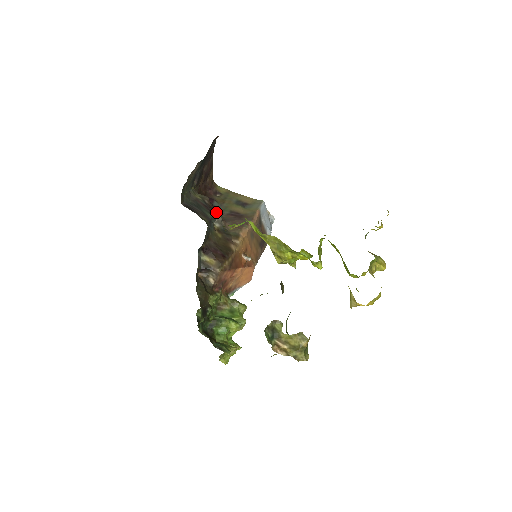
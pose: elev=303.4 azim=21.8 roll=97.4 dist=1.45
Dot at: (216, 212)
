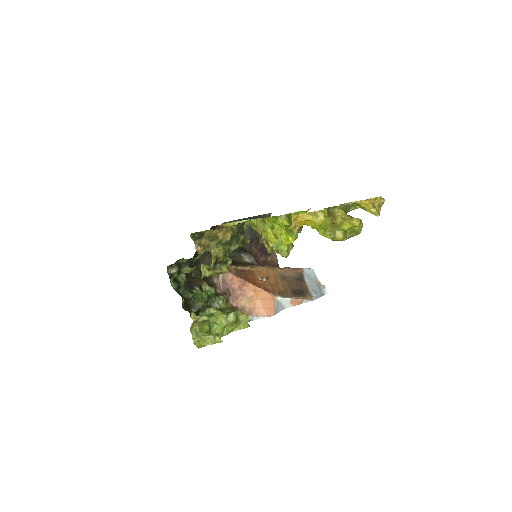
Dot at: occluded
